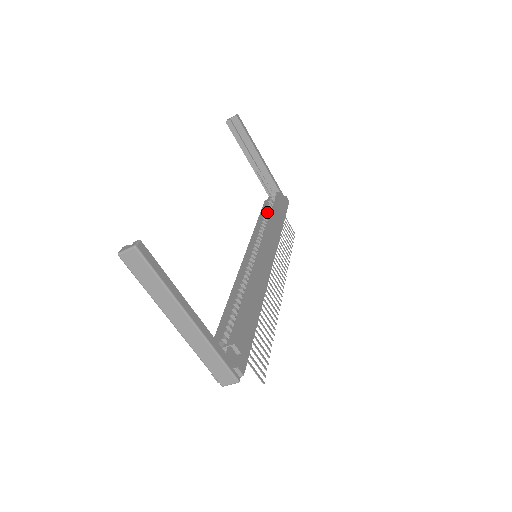
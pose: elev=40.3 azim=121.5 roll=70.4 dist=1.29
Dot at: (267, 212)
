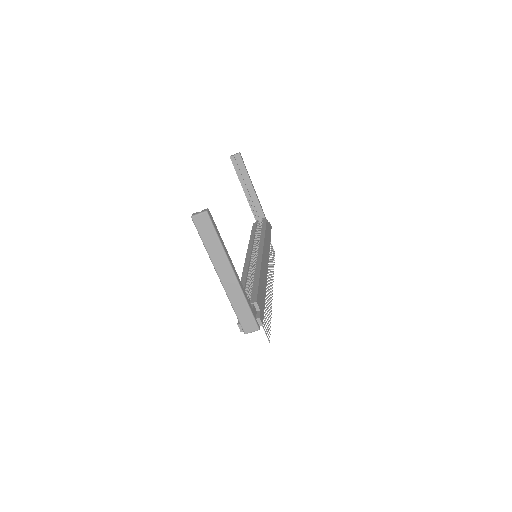
Dot at: (257, 230)
